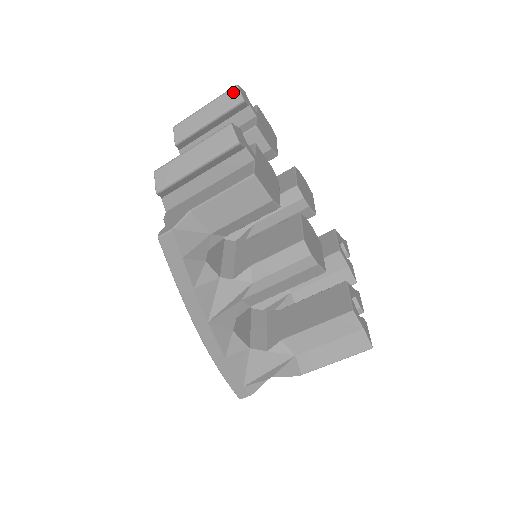
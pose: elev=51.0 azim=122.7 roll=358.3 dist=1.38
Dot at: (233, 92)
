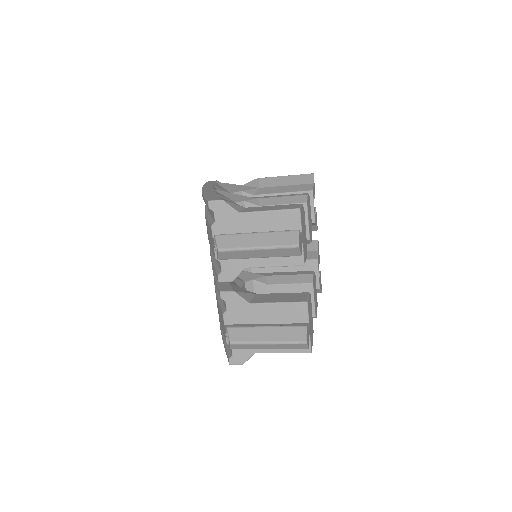
Dot at: (293, 250)
